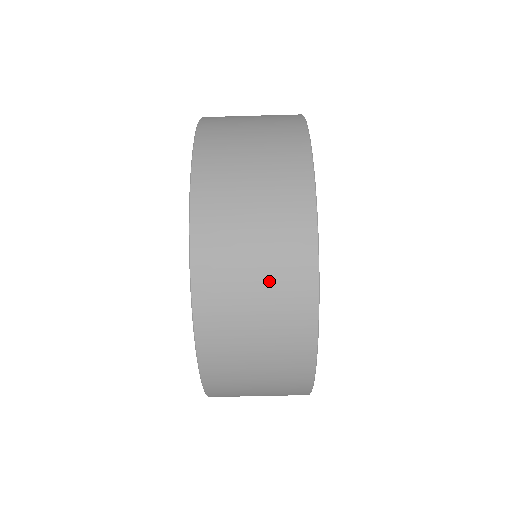
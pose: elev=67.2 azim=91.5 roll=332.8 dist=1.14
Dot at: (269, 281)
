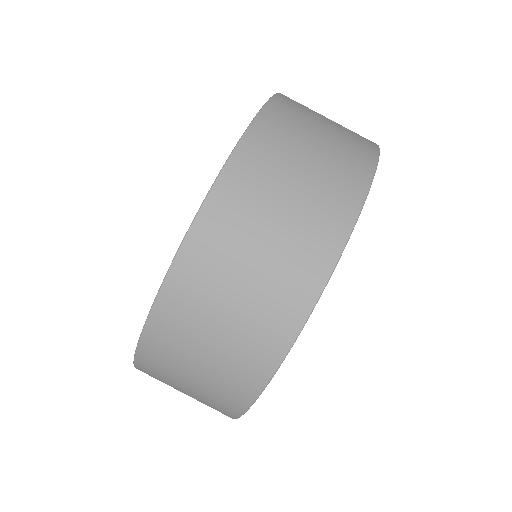
Dot at: (285, 241)
